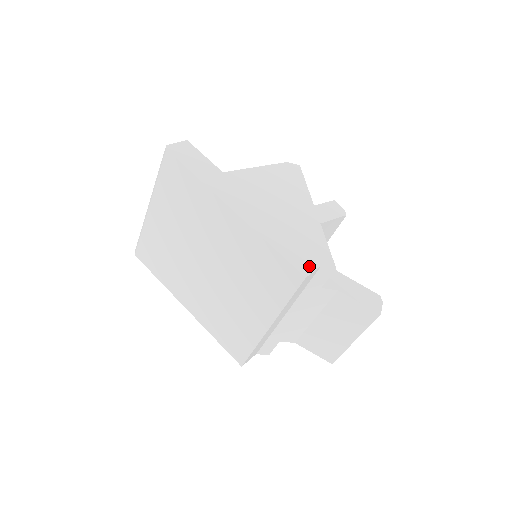
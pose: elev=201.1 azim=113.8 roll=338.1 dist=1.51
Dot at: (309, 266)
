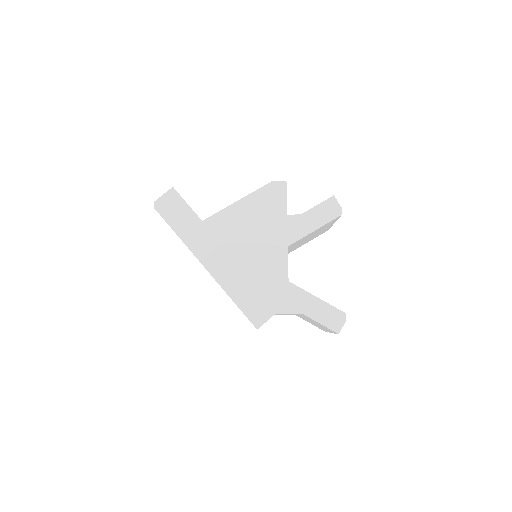
Dot at: (263, 317)
